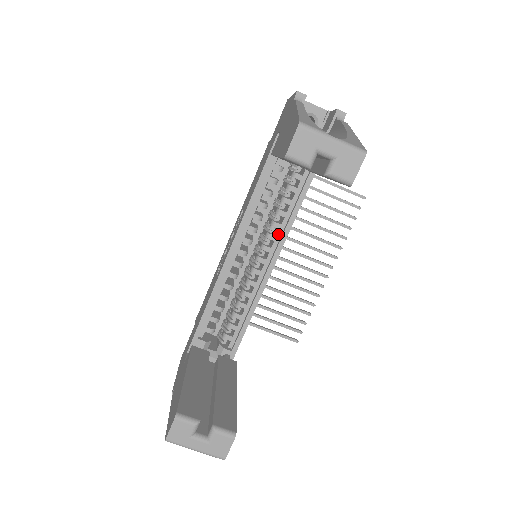
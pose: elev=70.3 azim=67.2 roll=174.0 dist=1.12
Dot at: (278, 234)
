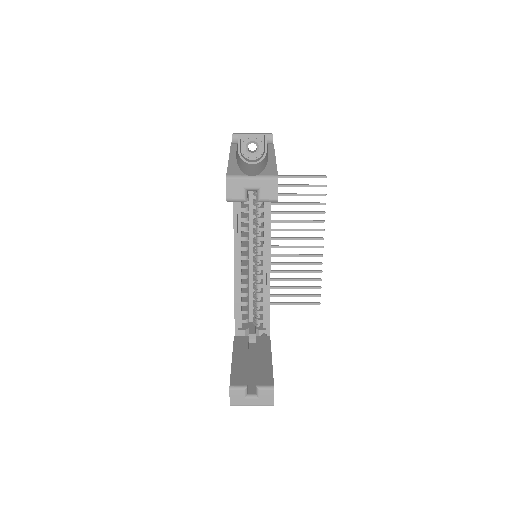
Dot at: (264, 235)
